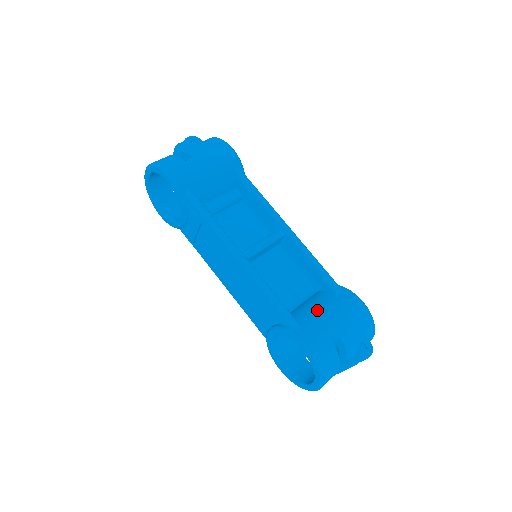
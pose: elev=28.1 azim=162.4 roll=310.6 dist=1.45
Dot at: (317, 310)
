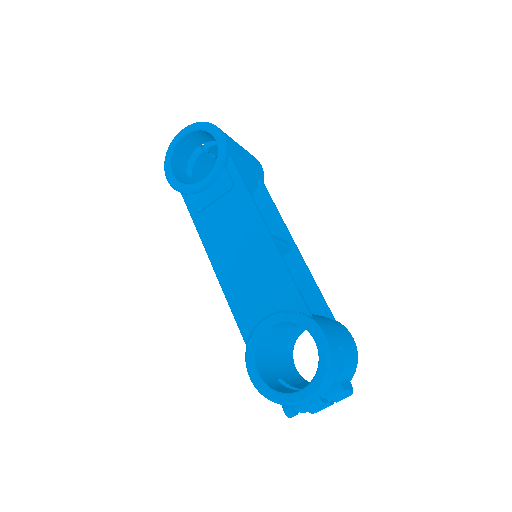
Dot at: (321, 317)
